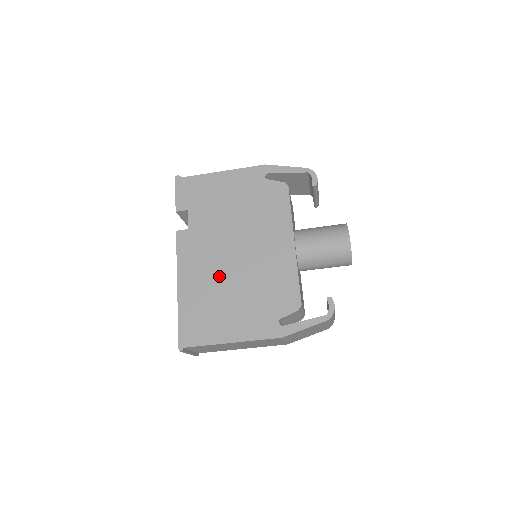
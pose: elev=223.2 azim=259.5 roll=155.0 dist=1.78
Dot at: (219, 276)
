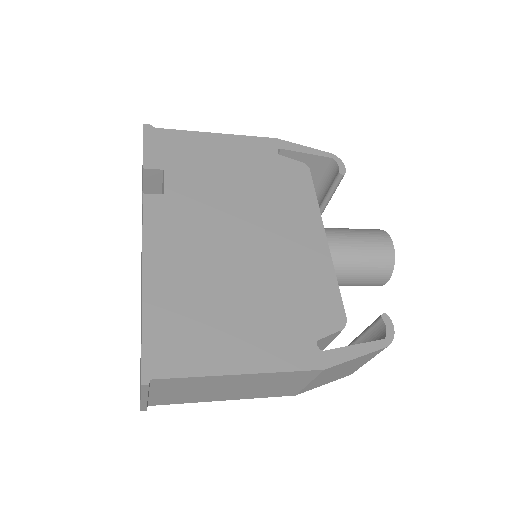
Dot at: (216, 267)
